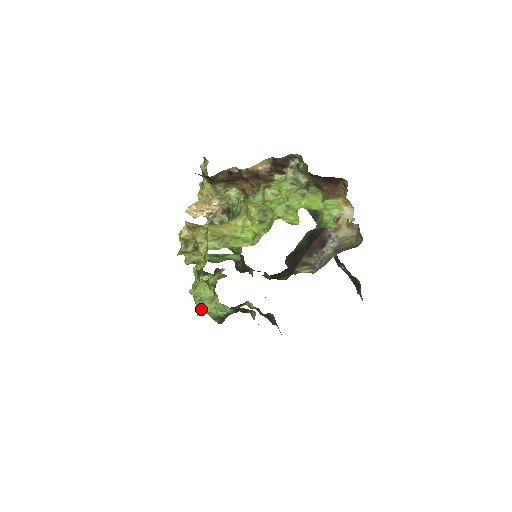
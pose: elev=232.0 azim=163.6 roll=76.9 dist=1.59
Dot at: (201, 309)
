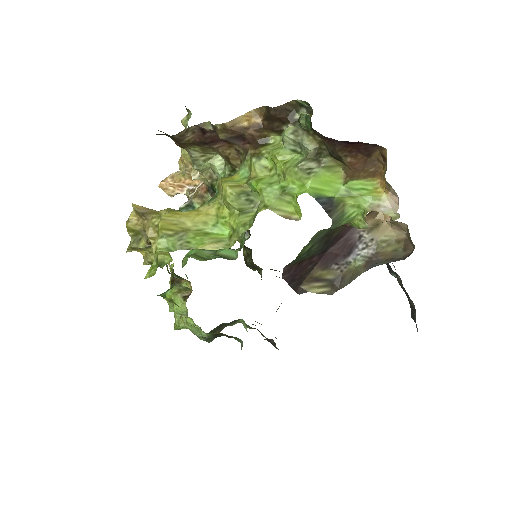
Dot at: (178, 323)
